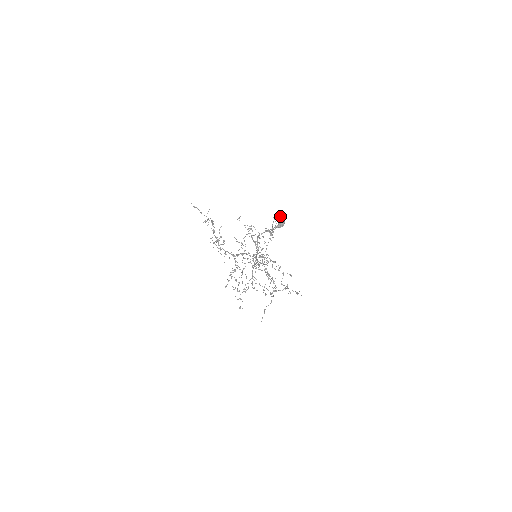
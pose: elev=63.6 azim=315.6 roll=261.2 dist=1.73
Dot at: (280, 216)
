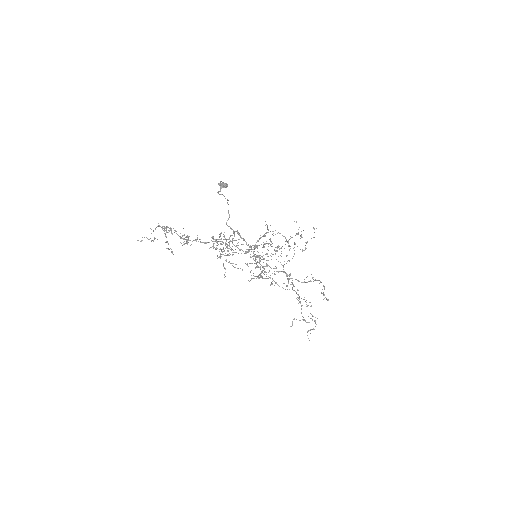
Dot at: occluded
